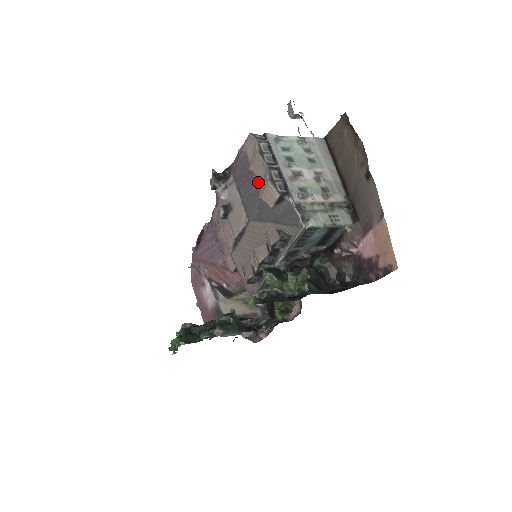
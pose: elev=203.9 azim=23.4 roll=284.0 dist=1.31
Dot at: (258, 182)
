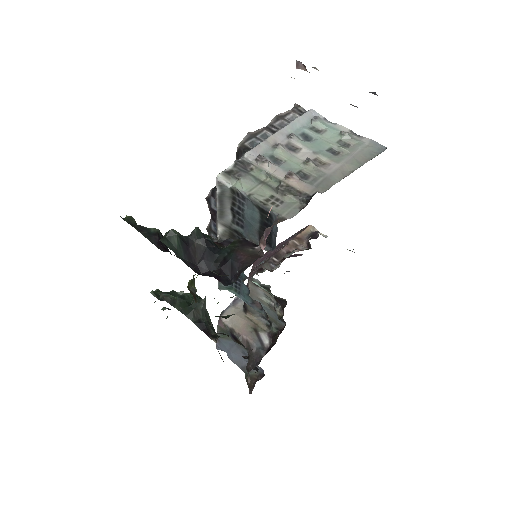
Dot at: occluded
